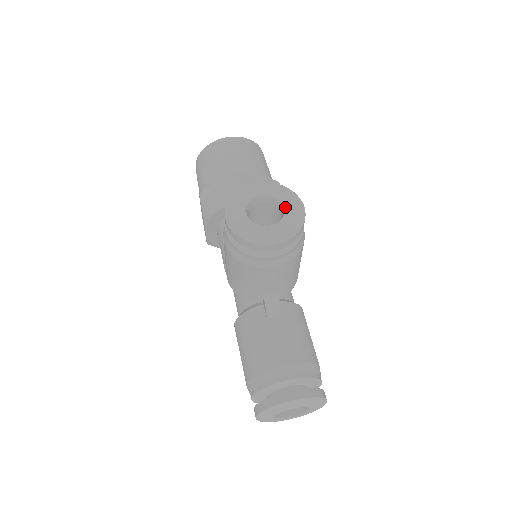
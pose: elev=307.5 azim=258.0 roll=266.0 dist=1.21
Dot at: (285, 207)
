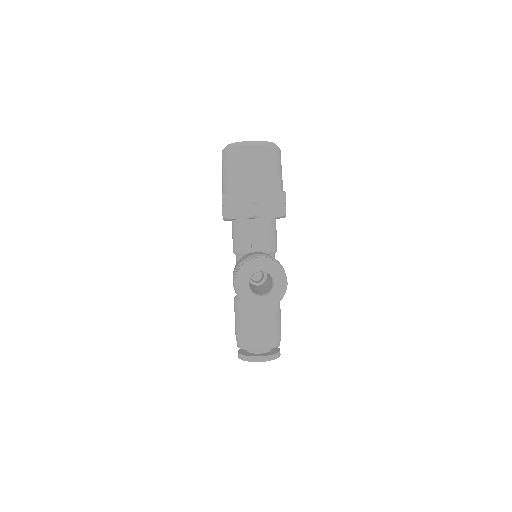
Dot at: (275, 284)
